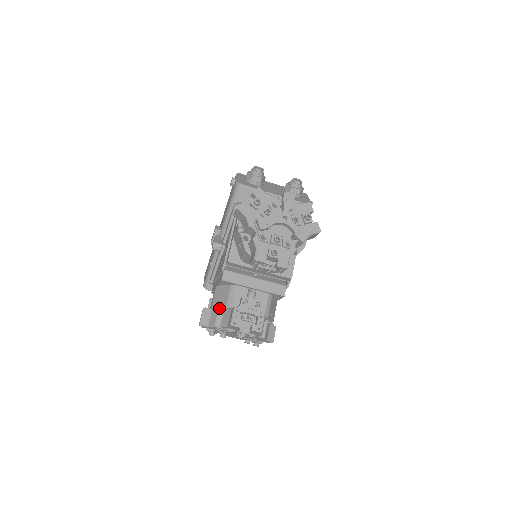
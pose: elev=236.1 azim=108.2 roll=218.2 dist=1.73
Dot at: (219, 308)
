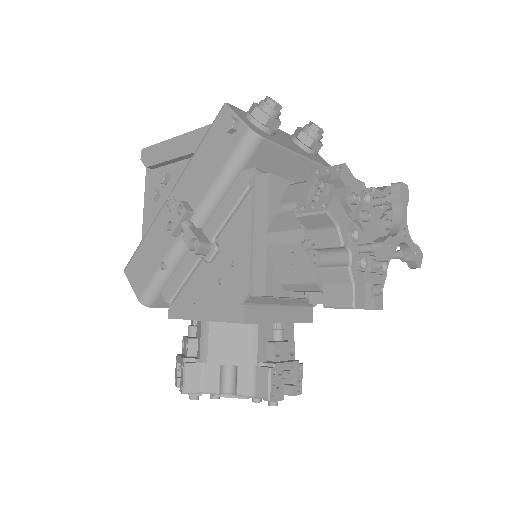
Dot at: (223, 363)
